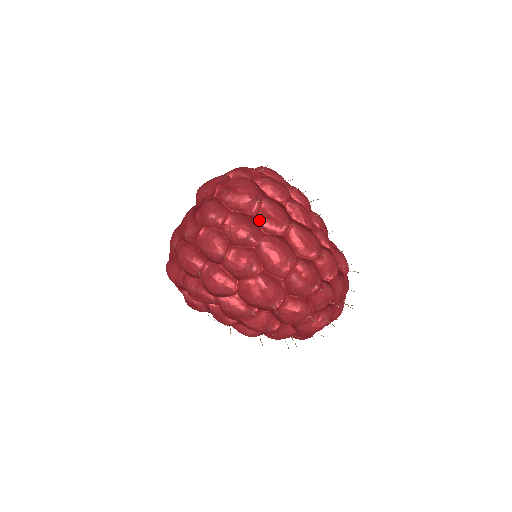
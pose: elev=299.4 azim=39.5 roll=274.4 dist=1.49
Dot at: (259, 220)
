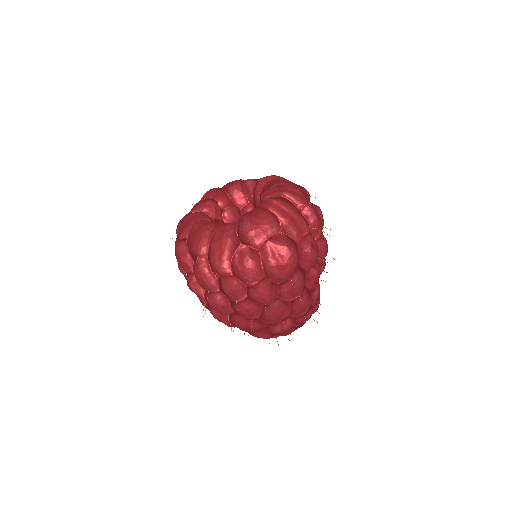
Dot at: (281, 289)
